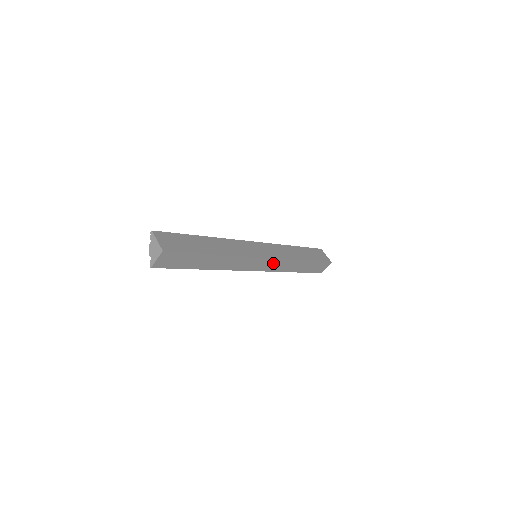
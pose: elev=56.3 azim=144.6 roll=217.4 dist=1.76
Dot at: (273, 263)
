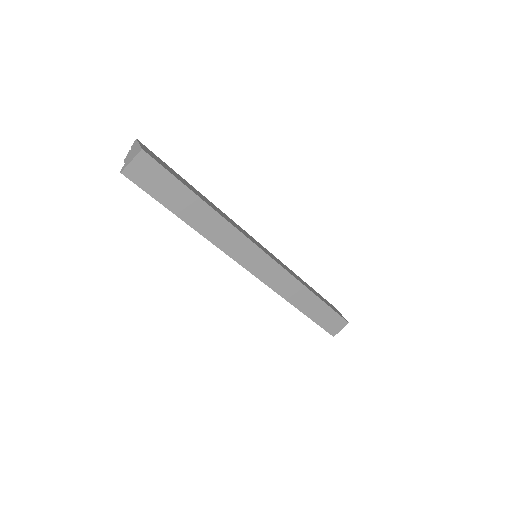
Dot at: (276, 273)
